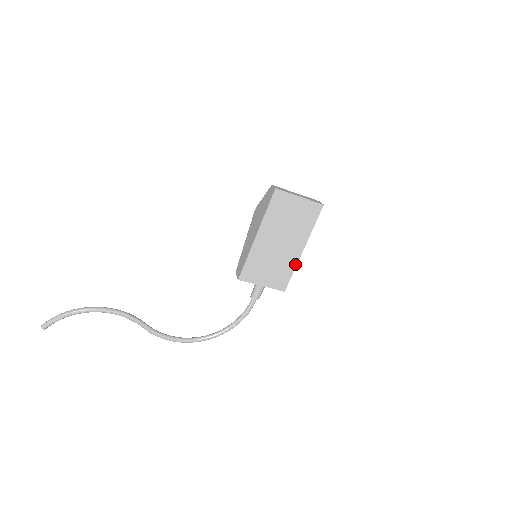
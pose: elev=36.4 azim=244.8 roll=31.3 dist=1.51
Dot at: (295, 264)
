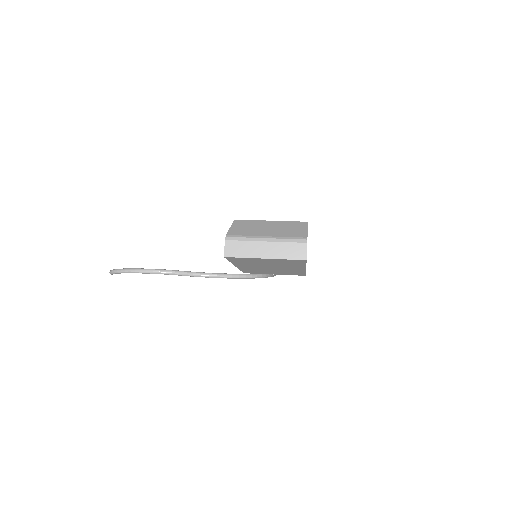
Dot at: (303, 271)
